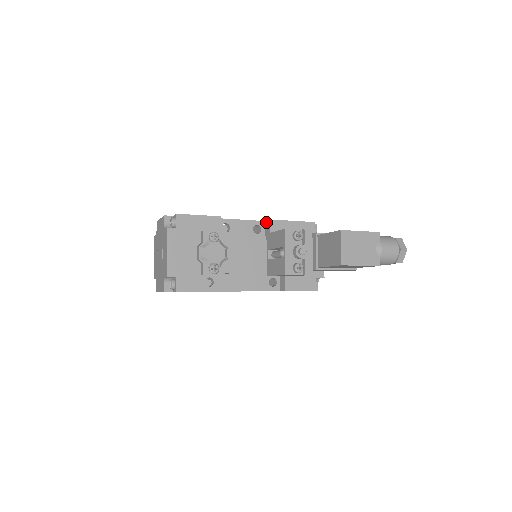
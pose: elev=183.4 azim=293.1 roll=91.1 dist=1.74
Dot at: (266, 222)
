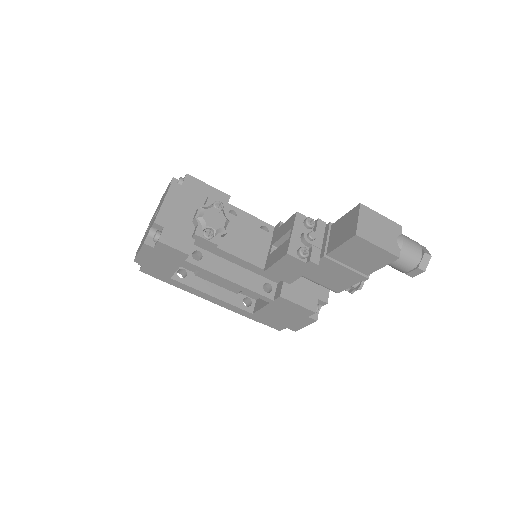
Dot at: (276, 226)
